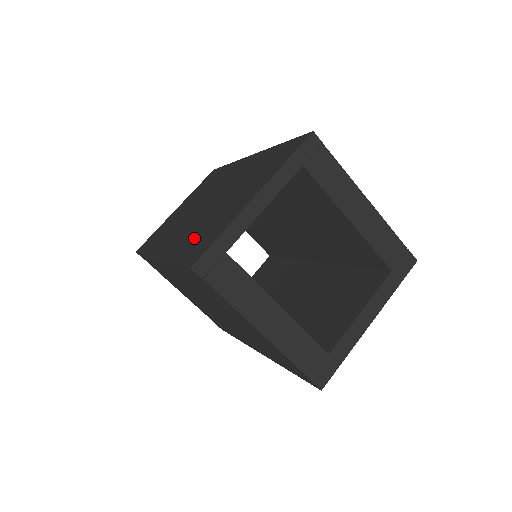
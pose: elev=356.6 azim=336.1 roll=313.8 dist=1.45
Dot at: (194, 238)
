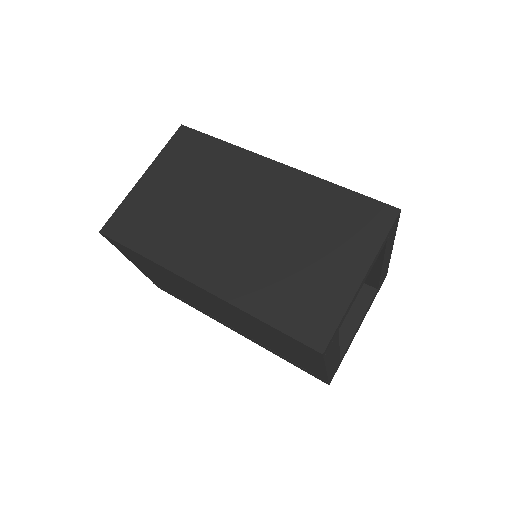
Dot at: (280, 294)
